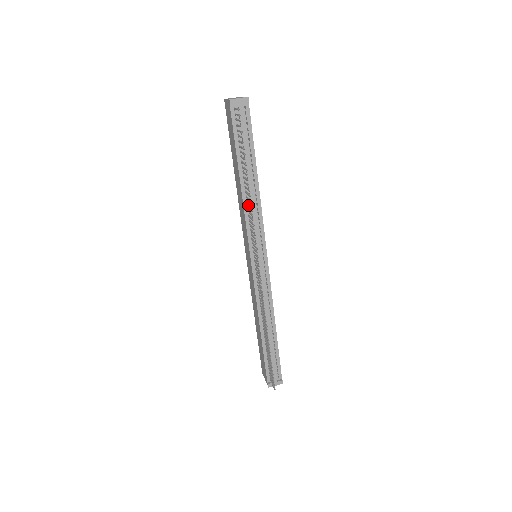
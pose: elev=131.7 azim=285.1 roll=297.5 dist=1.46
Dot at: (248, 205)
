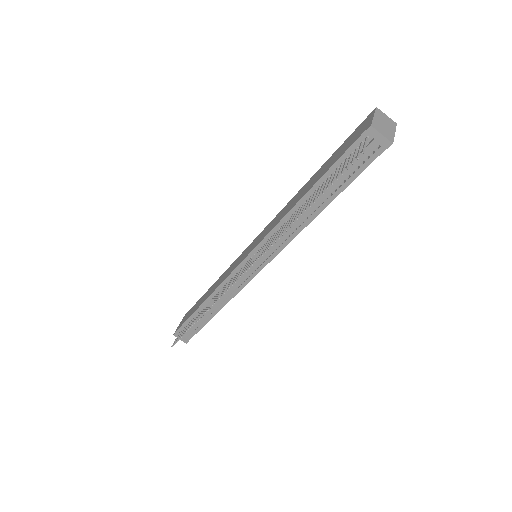
Dot at: occluded
